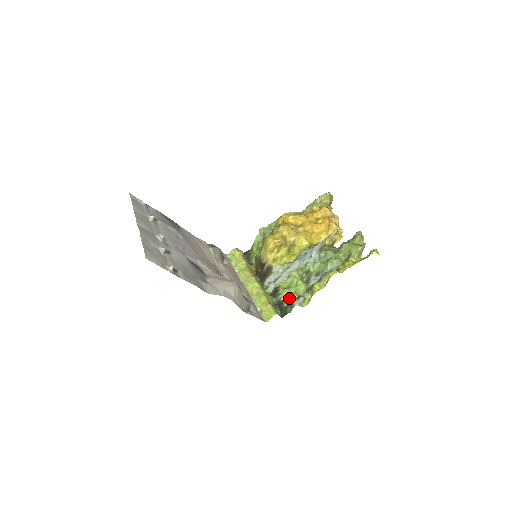
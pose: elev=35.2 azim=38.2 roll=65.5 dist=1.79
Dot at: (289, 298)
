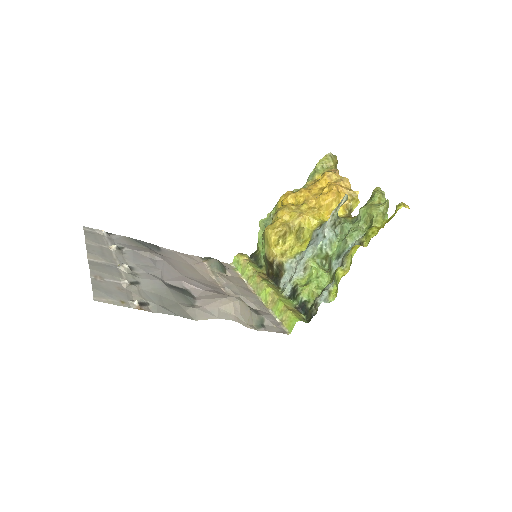
Dot at: (312, 296)
